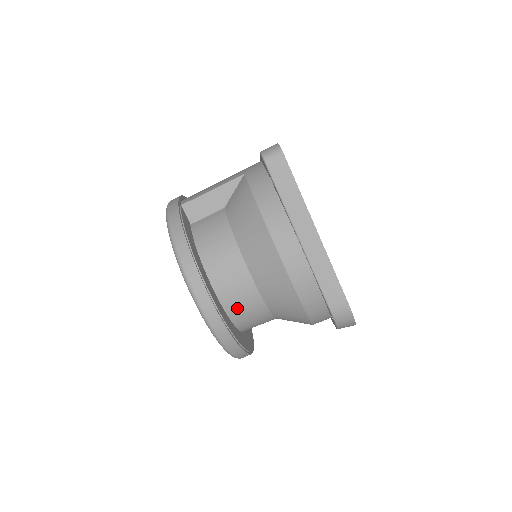
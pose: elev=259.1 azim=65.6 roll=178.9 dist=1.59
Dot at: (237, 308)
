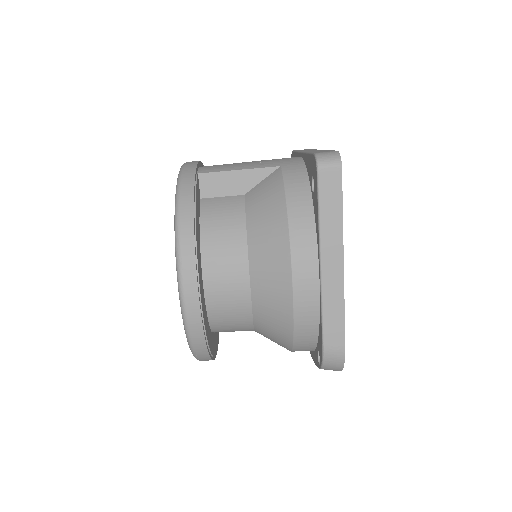
Dot at: (220, 310)
